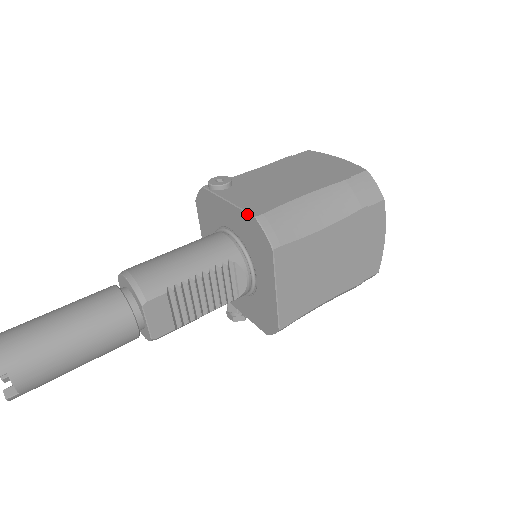
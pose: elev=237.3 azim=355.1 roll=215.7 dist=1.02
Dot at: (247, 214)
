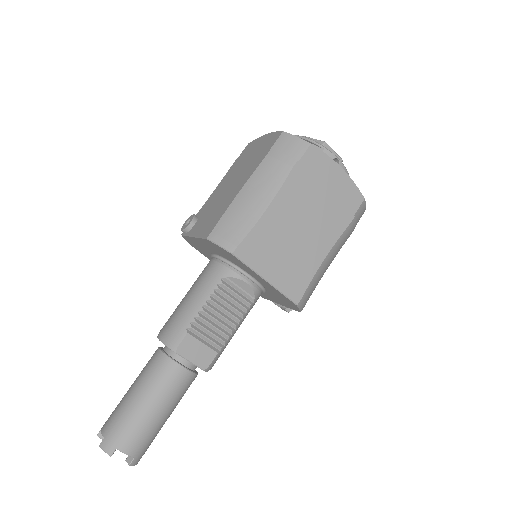
Dot at: (203, 239)
